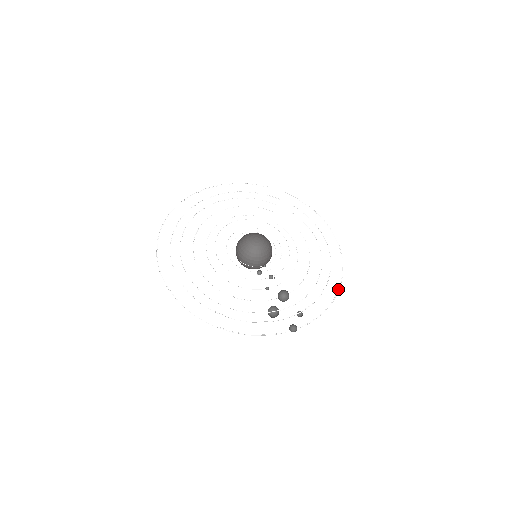
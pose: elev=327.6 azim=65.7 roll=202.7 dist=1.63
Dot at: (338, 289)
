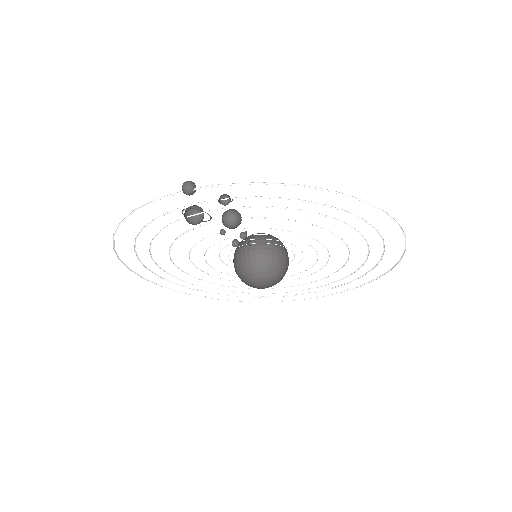
Dot at: occluded
